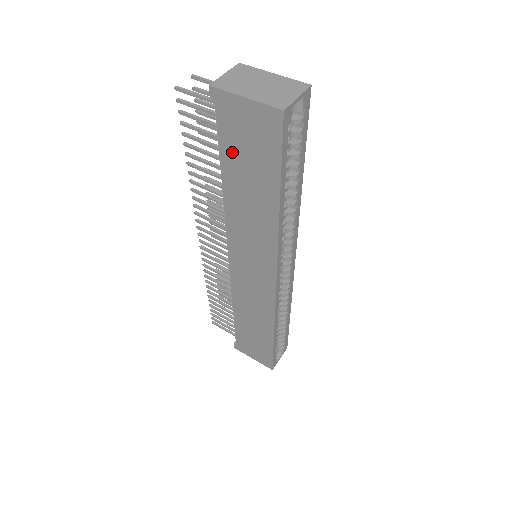
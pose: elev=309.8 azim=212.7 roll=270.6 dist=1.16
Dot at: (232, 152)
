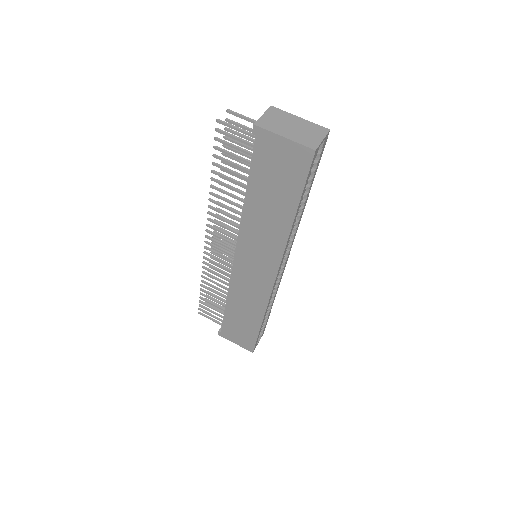
Dot at: (261, 175)
